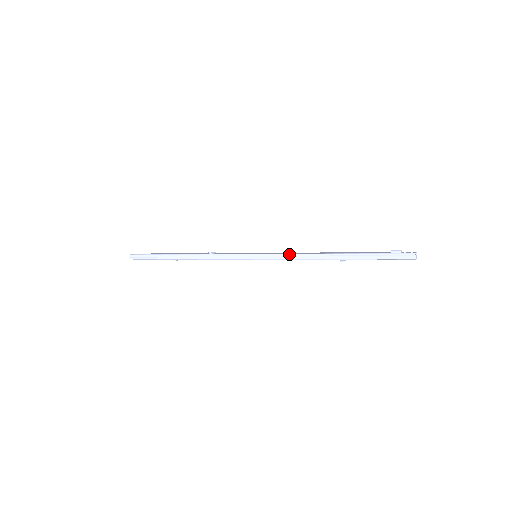
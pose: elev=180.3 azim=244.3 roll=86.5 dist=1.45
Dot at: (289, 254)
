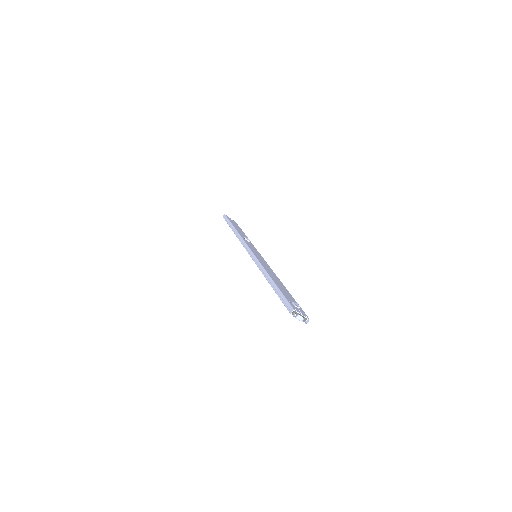
Dot at: (260, 262)
